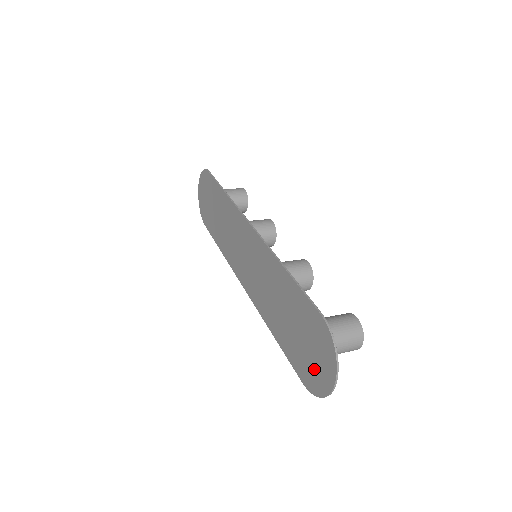
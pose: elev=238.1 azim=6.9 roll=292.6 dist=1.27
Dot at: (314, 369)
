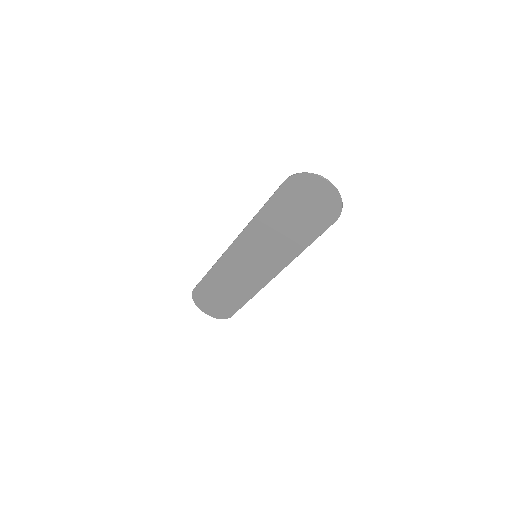
Dot at: (323, 202)
